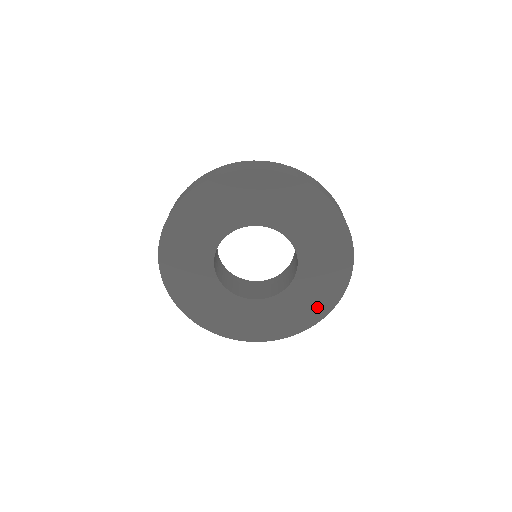
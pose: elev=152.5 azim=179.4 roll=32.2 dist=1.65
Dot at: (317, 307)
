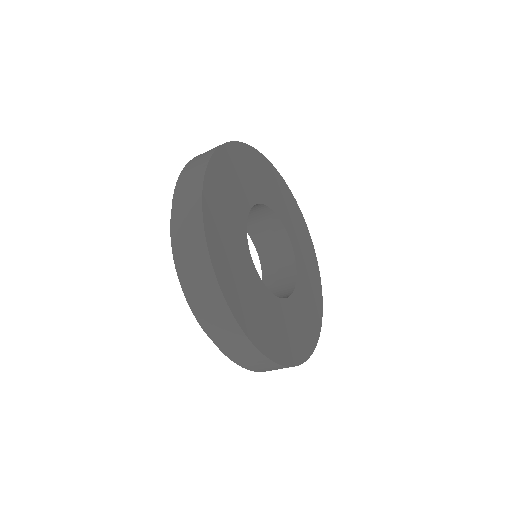
Dot at: (314, 272)
